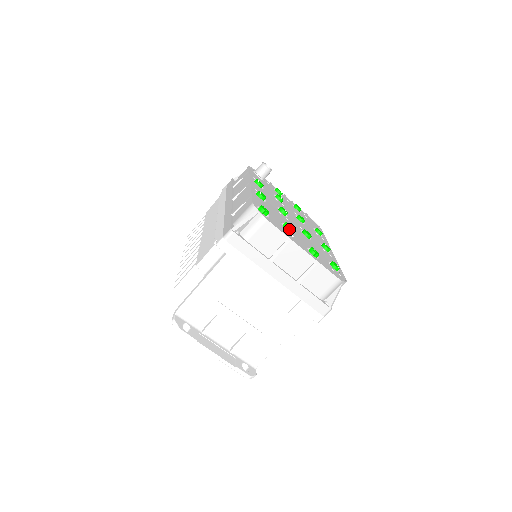
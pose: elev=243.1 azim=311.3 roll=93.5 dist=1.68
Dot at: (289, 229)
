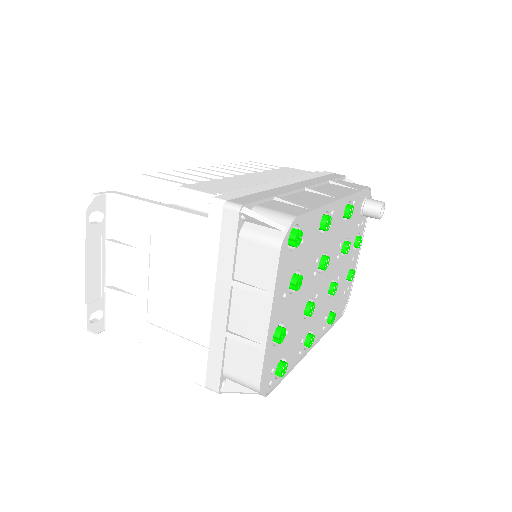
Dot at: (294, 285)
